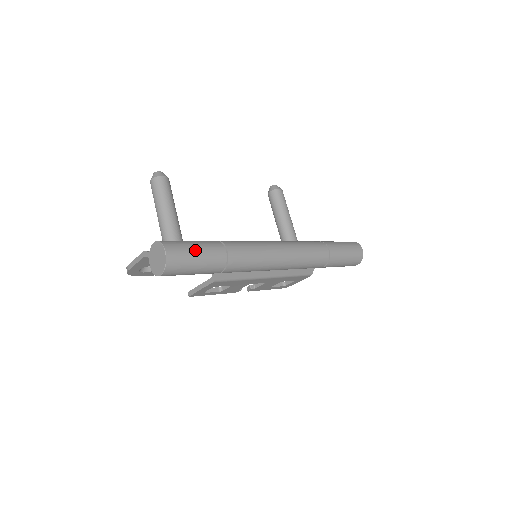
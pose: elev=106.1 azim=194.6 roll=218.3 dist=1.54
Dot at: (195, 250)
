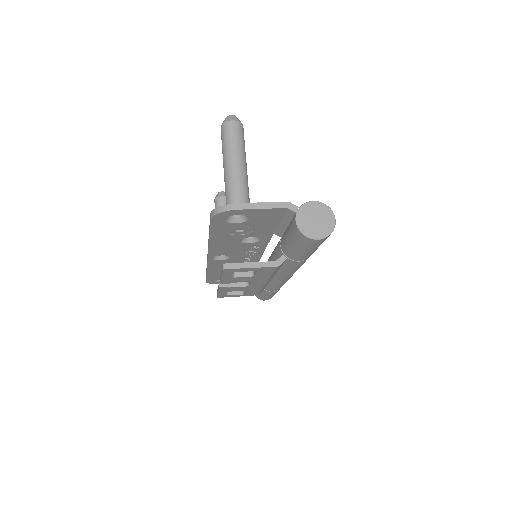
Dot at: occluded
